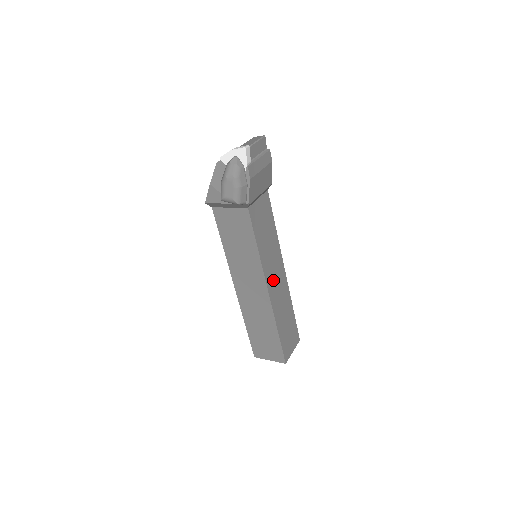
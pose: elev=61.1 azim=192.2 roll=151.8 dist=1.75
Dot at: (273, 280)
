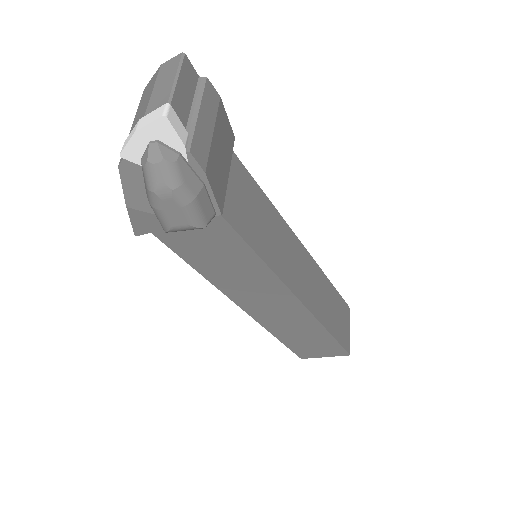
Dot at: (298, 278)
